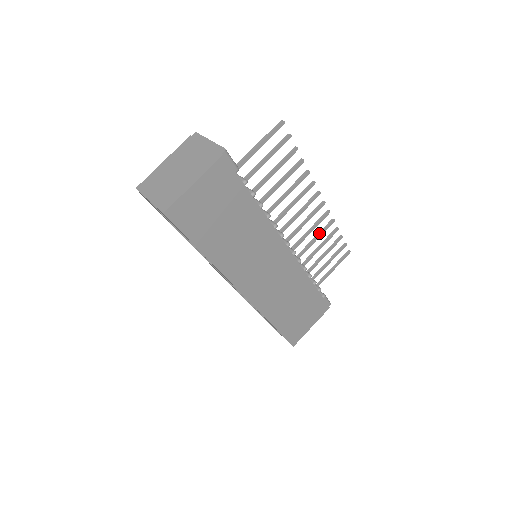
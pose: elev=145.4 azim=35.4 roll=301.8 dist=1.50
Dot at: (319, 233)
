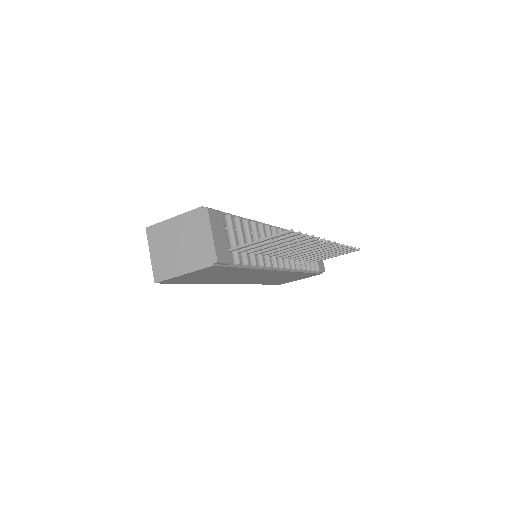
Dot at: (325, 250)
